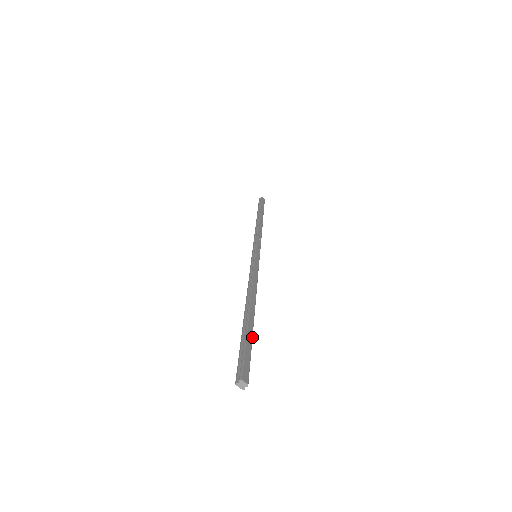
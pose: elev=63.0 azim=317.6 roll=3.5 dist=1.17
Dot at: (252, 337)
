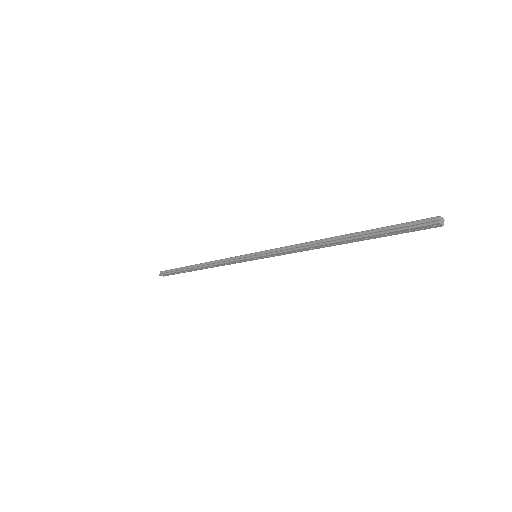
Dot at: occluded
